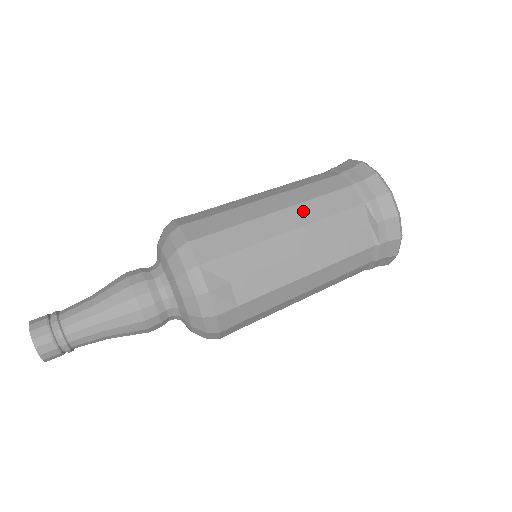
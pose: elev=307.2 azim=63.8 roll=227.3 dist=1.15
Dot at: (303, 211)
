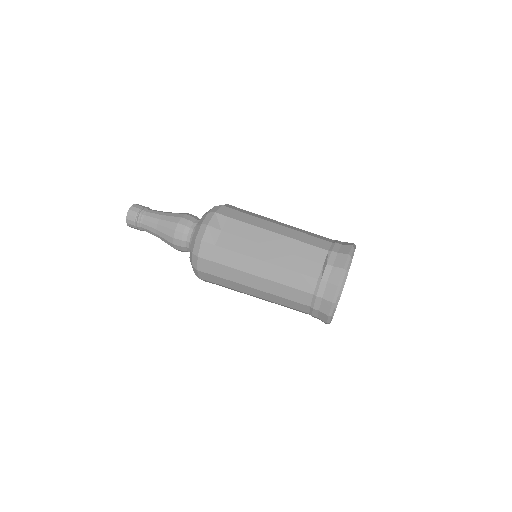
Dot at: (290, 232)
